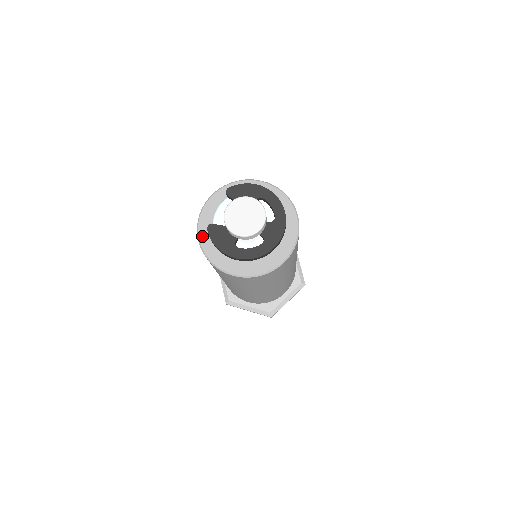
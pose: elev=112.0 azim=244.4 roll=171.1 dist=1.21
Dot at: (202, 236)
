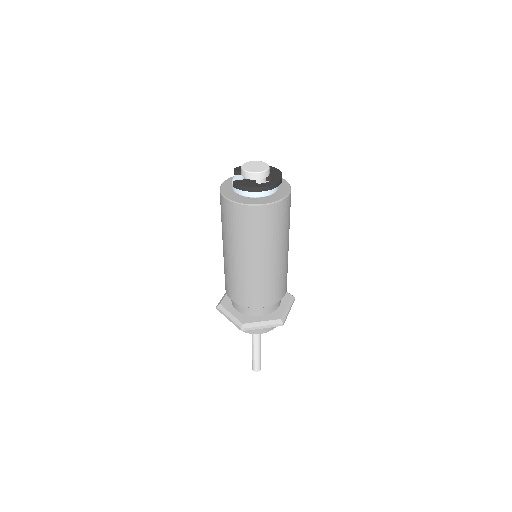
Dot at: (229, 197)
